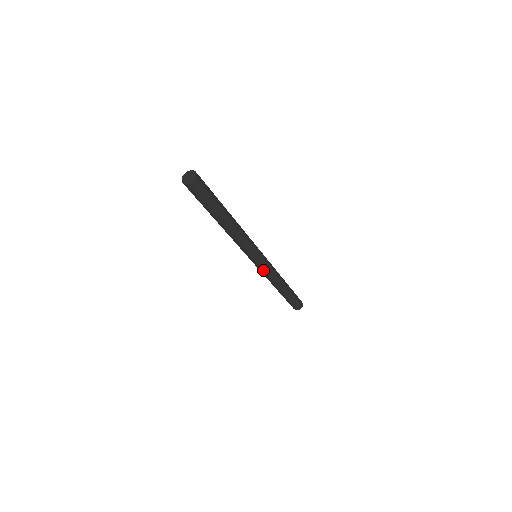
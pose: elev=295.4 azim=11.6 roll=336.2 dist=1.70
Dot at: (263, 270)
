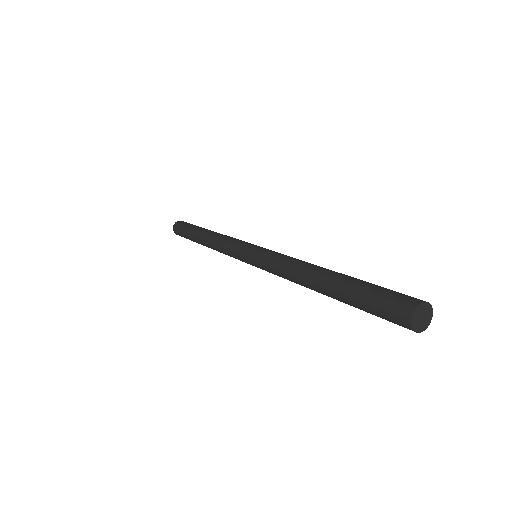
Dot at: occluded
